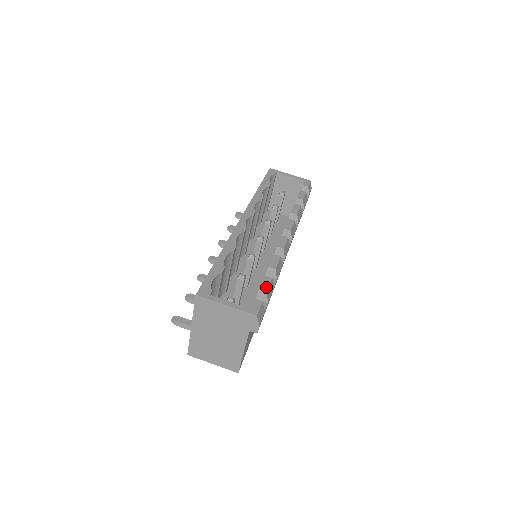
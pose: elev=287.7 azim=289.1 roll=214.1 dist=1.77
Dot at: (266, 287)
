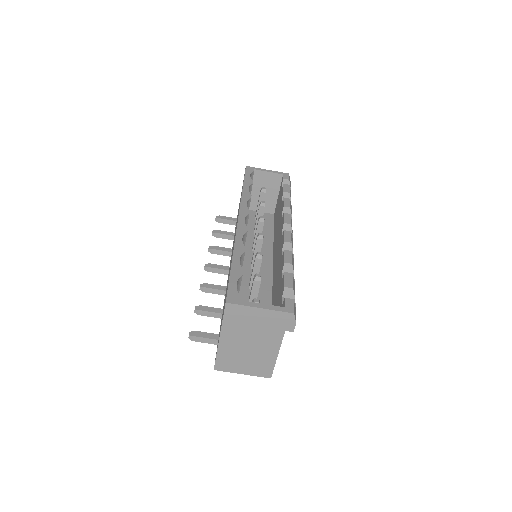
Dot at: (291, 283)
